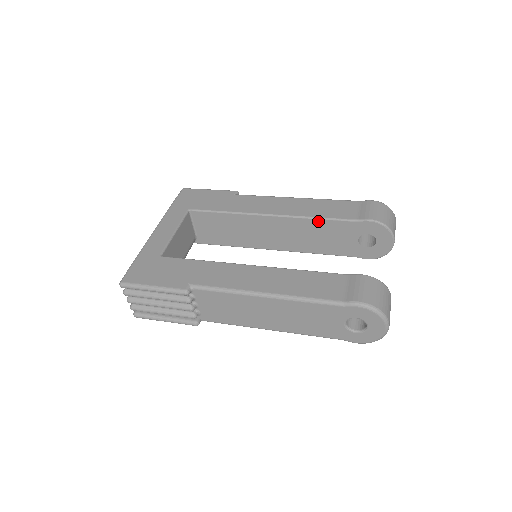
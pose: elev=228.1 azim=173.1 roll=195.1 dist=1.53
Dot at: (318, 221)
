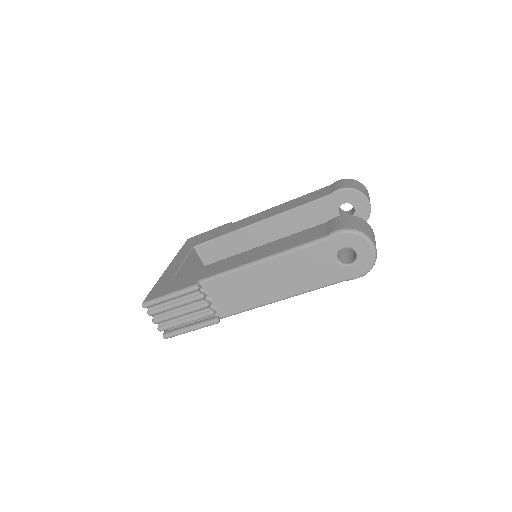
Dot at: (299, 210)
